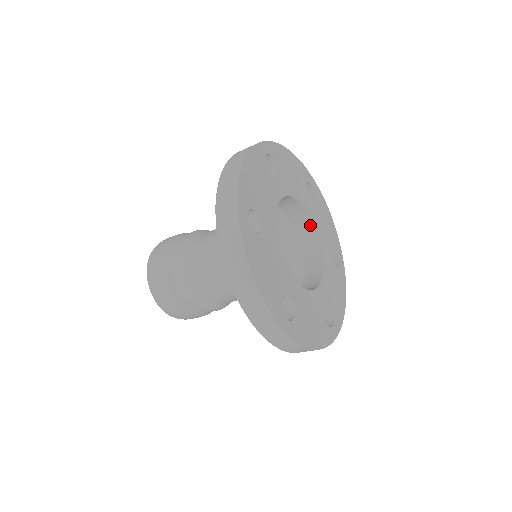
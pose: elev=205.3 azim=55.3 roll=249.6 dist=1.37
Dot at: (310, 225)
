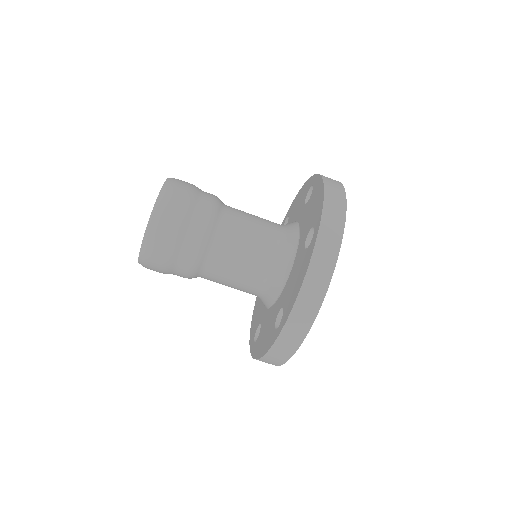
Dot at: occluded
